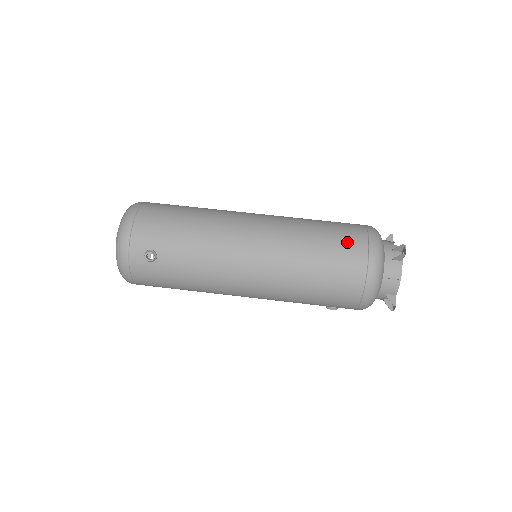
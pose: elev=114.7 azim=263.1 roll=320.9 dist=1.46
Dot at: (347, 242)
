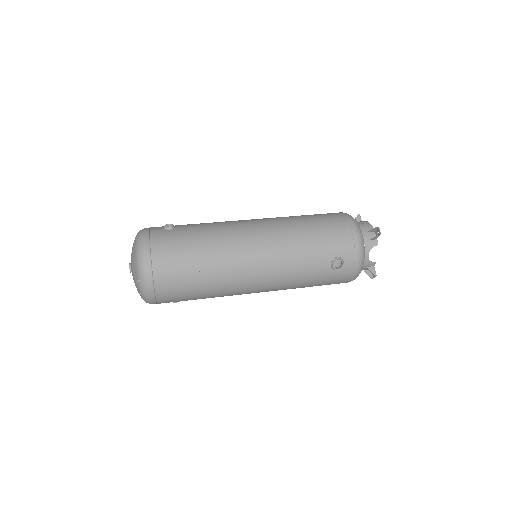
Dot at: occluded
